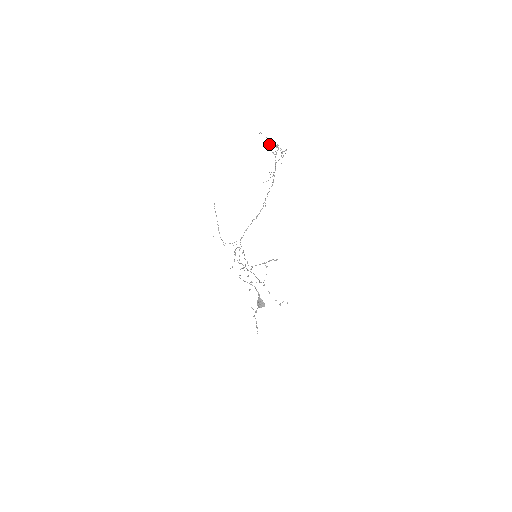
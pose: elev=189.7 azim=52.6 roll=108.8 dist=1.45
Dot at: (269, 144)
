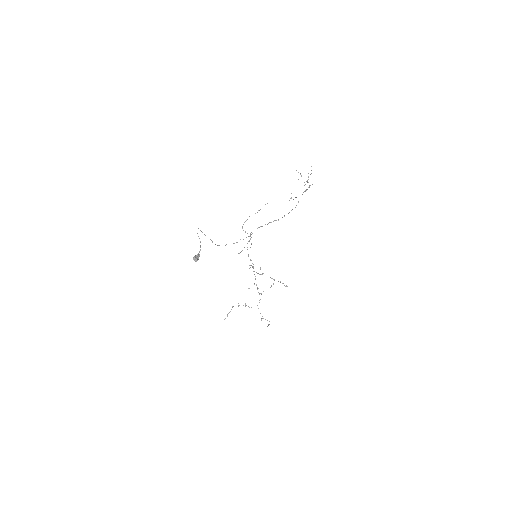
Dot at: occluded
